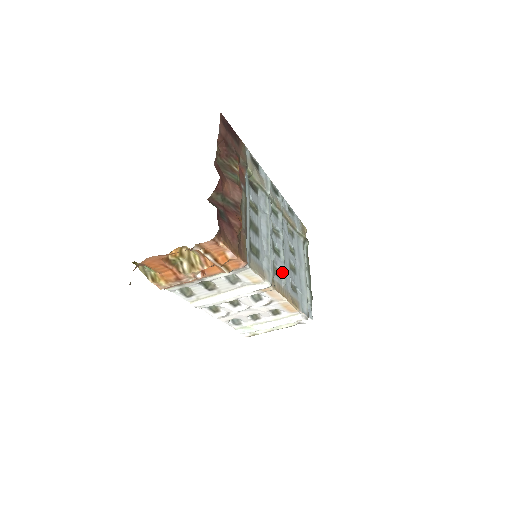
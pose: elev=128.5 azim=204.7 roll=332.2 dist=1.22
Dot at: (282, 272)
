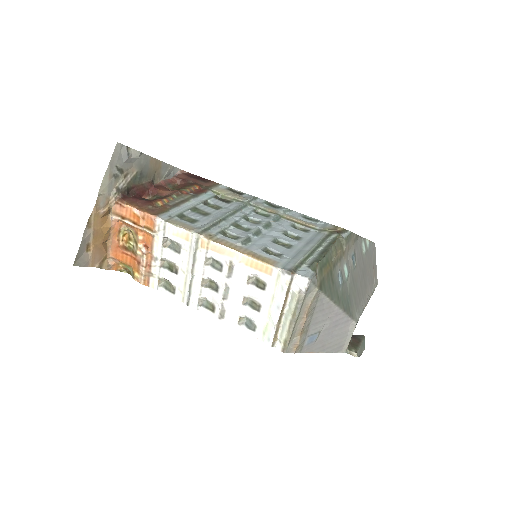
Dot at: (242, 238)
